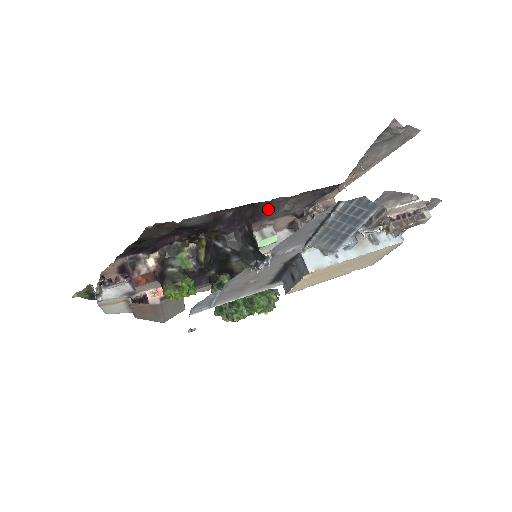
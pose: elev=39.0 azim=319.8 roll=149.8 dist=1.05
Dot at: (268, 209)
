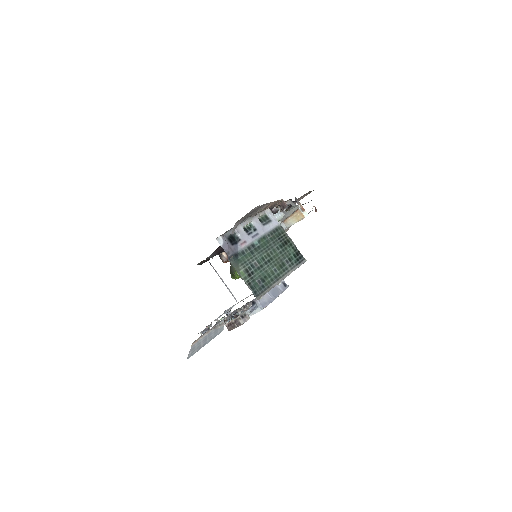
Dot at: occluded
